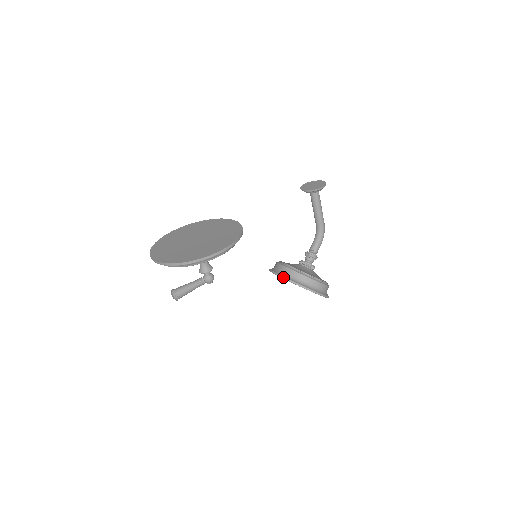
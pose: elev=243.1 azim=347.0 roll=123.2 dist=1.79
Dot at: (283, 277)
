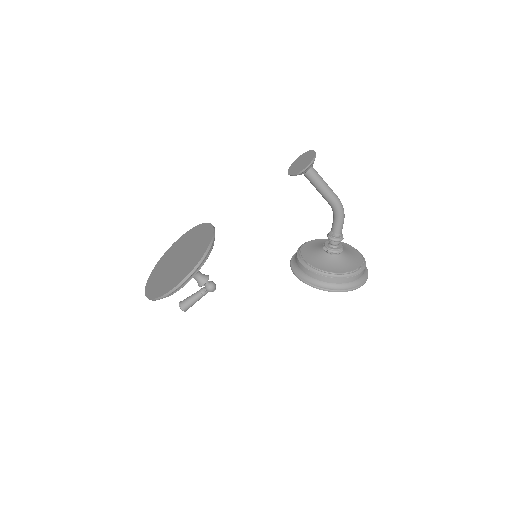
Dot at: (293, 273)
